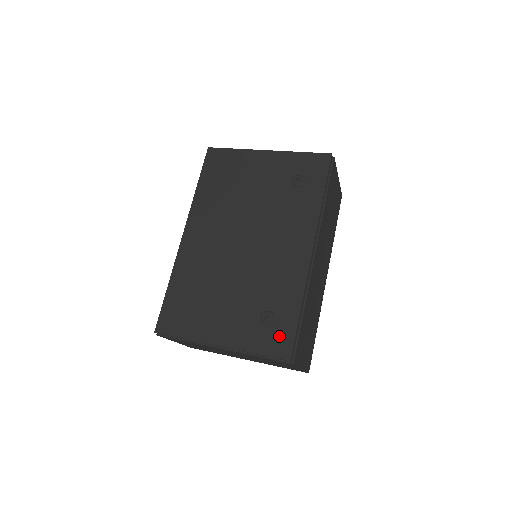
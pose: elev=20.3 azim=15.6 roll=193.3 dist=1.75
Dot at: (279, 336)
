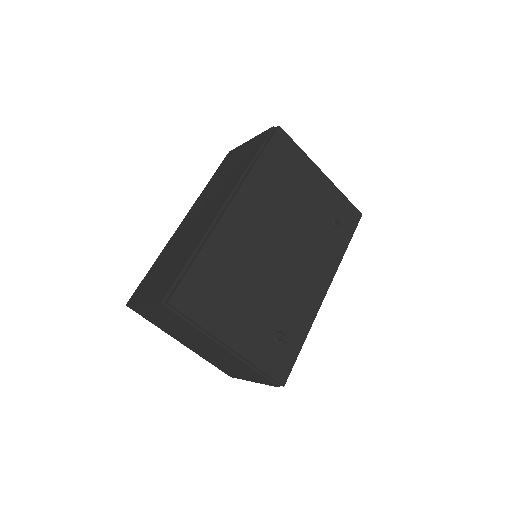
Dot at: (283, 360)
